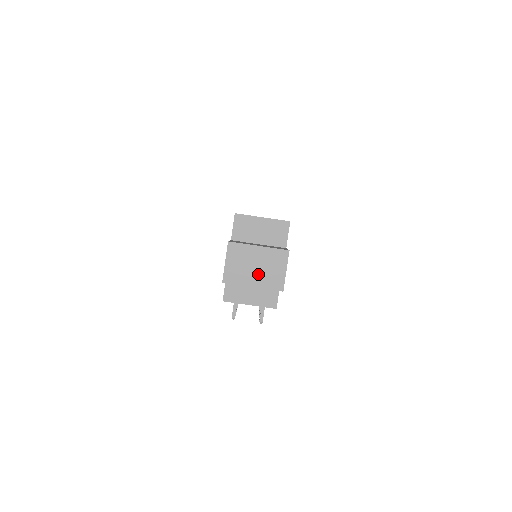
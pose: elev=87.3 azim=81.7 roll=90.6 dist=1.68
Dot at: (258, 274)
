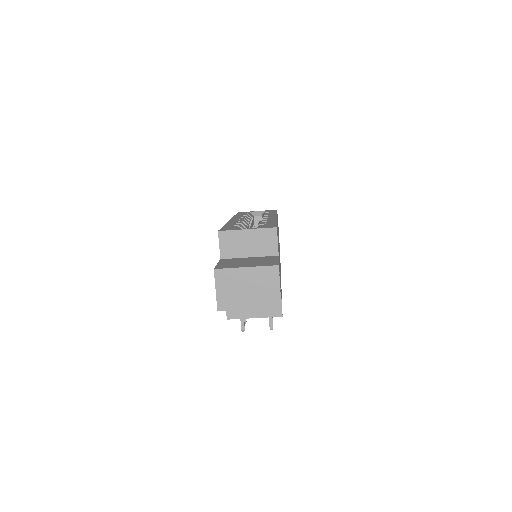
Dot at: (252, 295)
